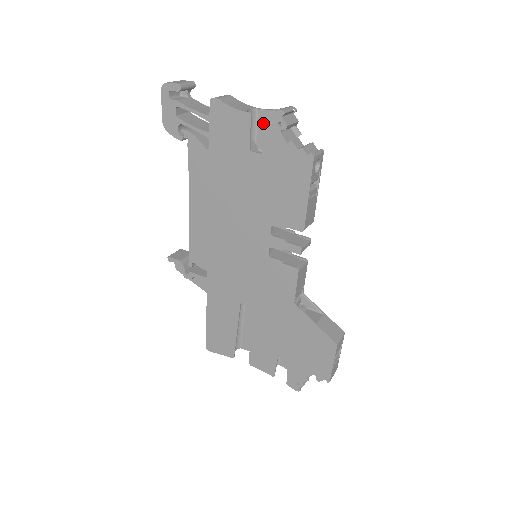
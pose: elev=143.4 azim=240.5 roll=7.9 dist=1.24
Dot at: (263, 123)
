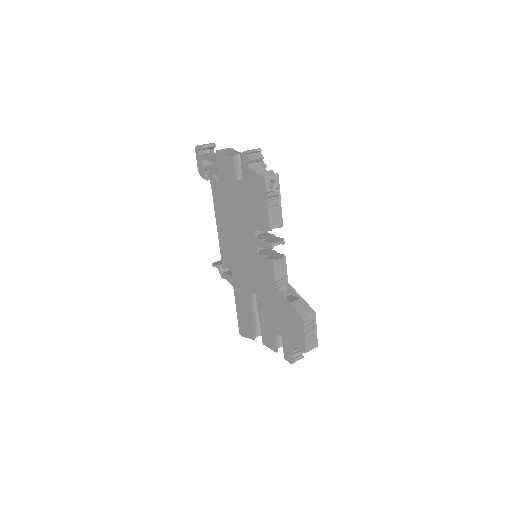
Dot at: occluded
